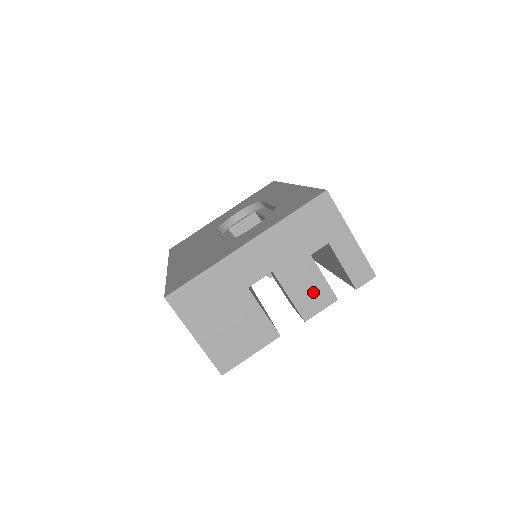
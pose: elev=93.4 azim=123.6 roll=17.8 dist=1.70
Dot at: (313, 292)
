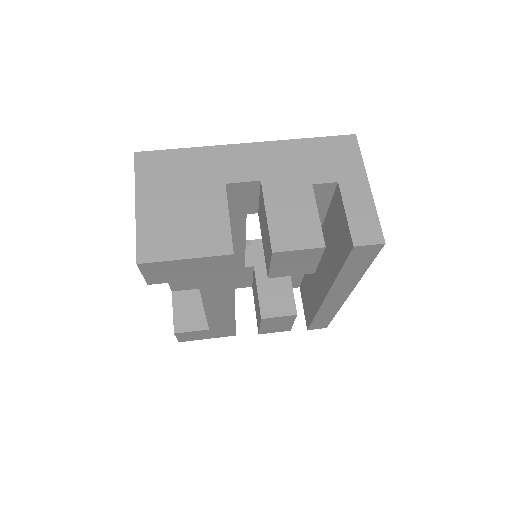
Dot at: (298, 224)
